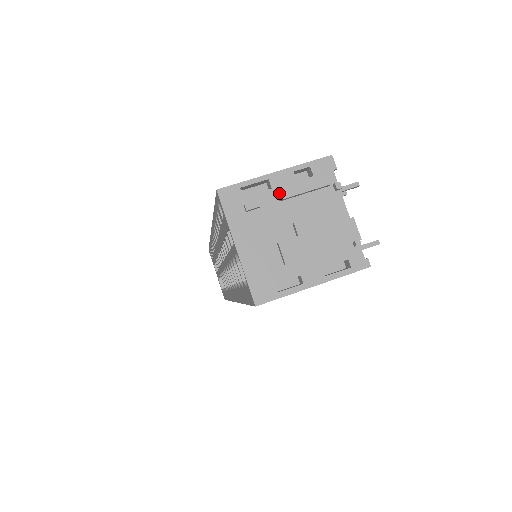
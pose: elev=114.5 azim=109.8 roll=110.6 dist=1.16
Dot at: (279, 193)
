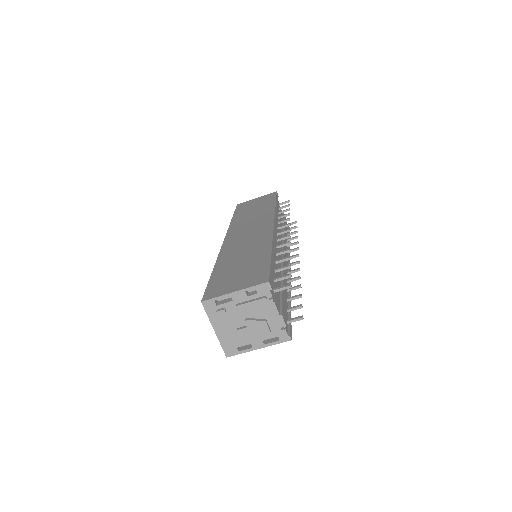
Dot at: (236, 306)
